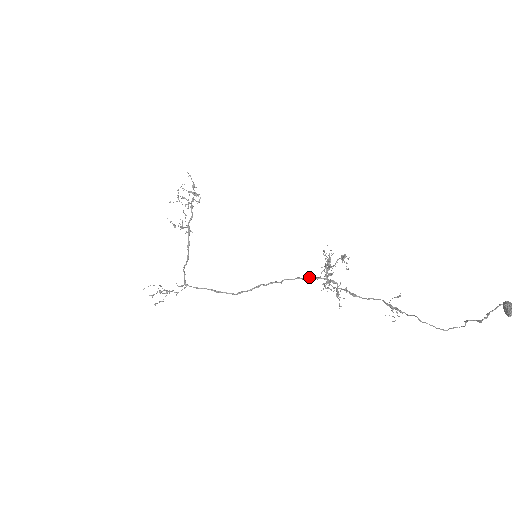
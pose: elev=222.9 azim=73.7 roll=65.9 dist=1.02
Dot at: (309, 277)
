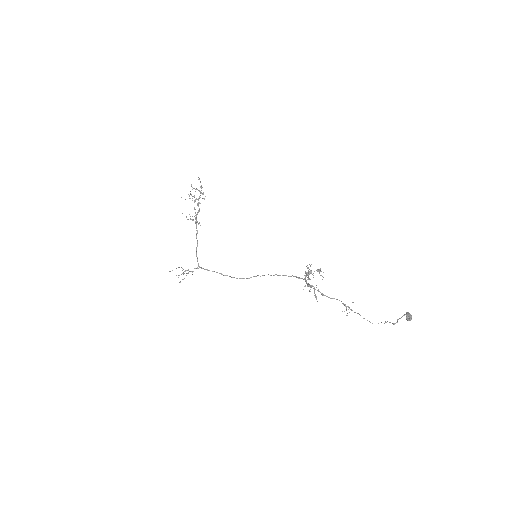
Dot at: occluded
